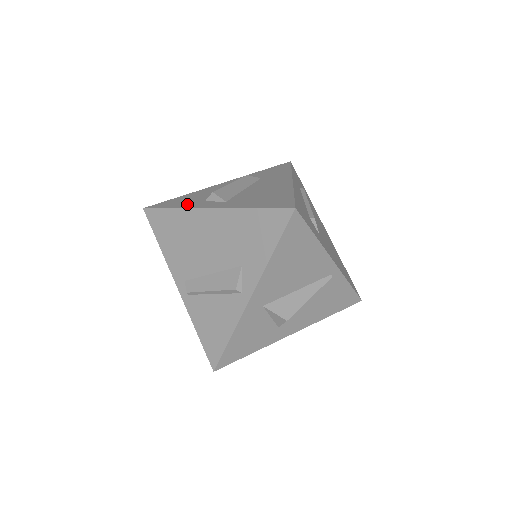
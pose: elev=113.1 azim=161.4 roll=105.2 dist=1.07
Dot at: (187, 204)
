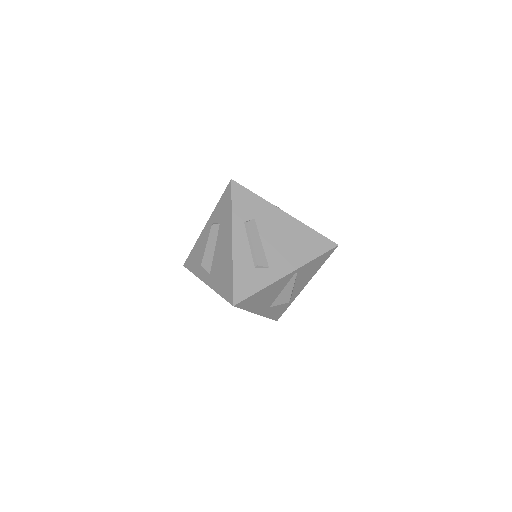
Dot at: (197, 269)
